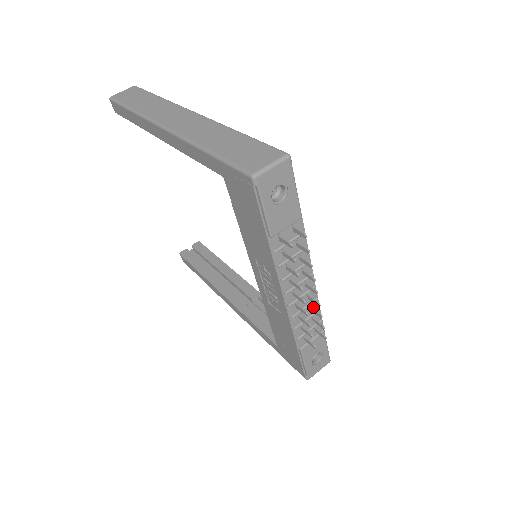
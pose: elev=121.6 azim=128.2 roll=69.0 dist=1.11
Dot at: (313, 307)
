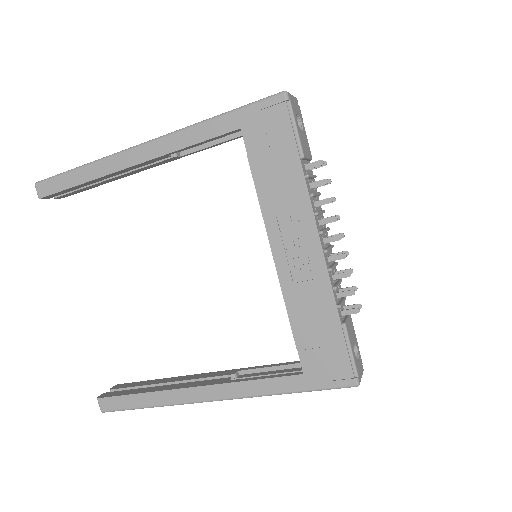
Dot at: occluded
